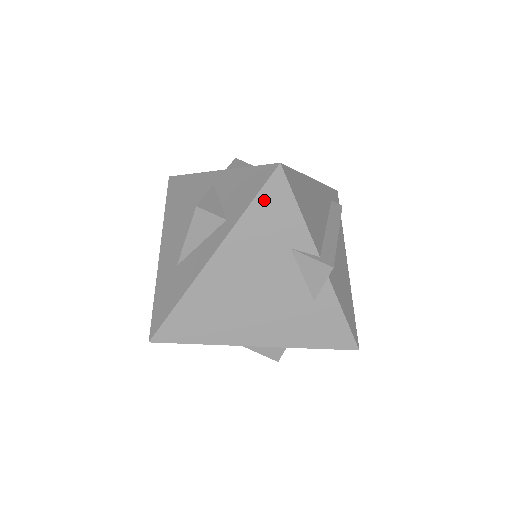
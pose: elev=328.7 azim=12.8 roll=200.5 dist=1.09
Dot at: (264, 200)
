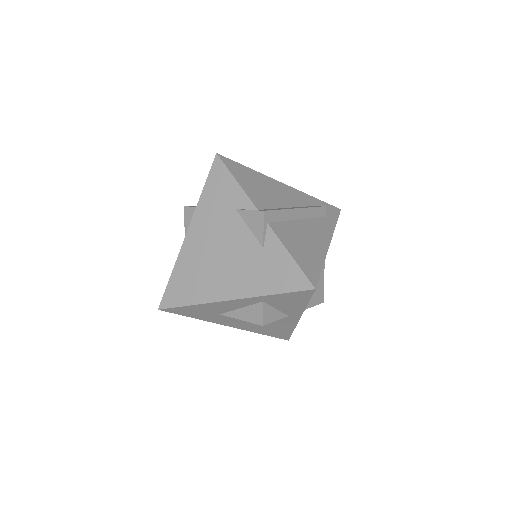
Dot at: (212, 180)
